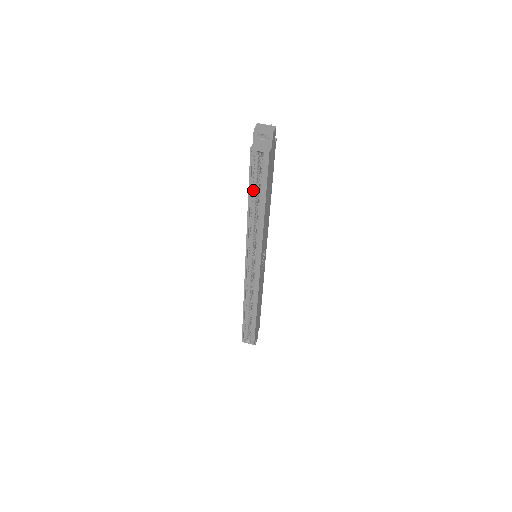
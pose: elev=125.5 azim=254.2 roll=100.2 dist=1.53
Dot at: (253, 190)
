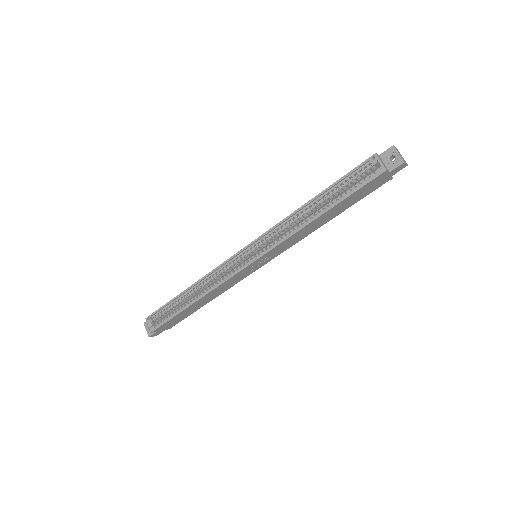
Dot at: (332, 191)
